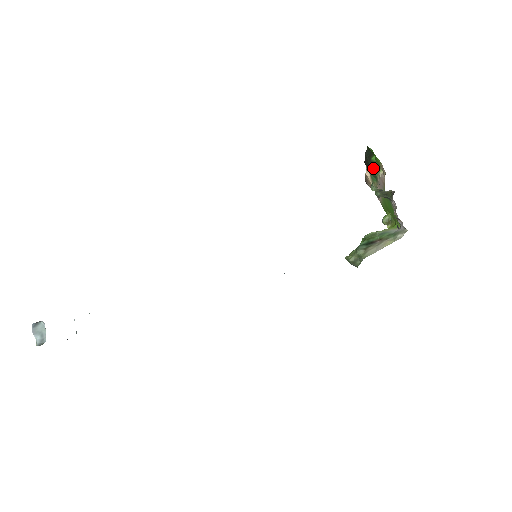
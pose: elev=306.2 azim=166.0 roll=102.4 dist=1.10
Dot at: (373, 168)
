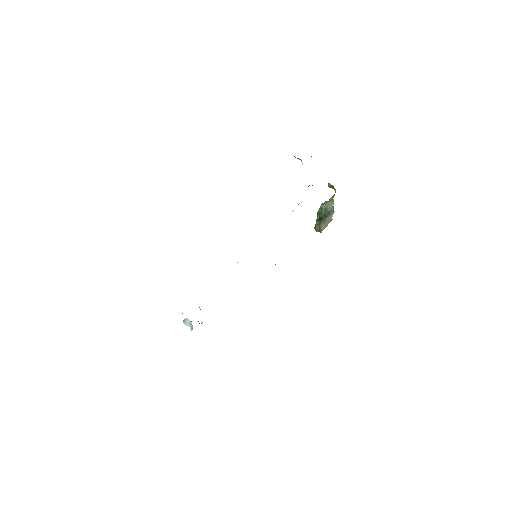
Dot at: occluded
